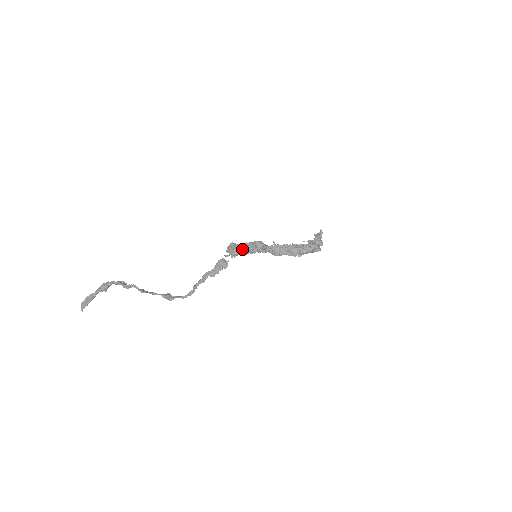
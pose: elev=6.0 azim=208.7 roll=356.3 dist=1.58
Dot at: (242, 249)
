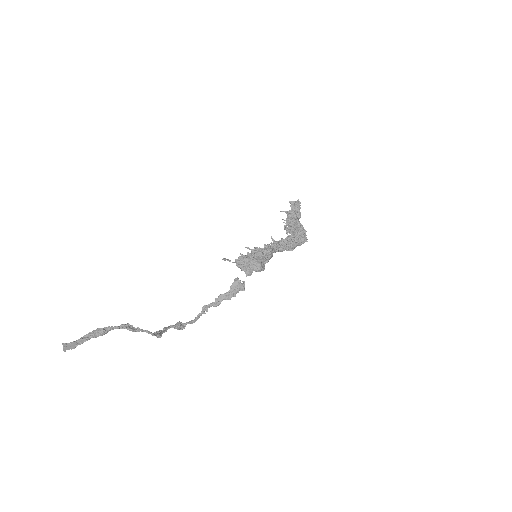
Dot at: (258, 267)
